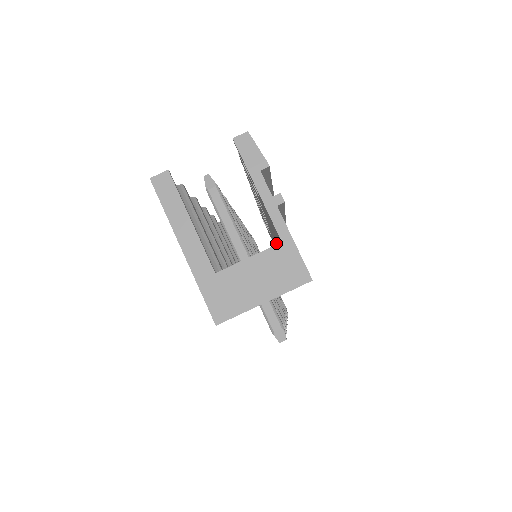
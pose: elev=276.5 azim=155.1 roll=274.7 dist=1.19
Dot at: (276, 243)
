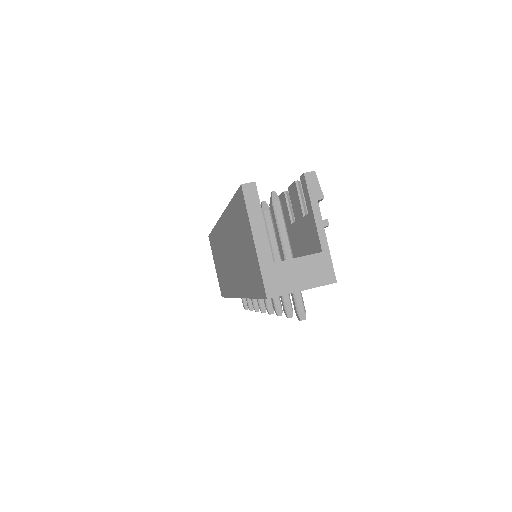
Dot at: occluded
